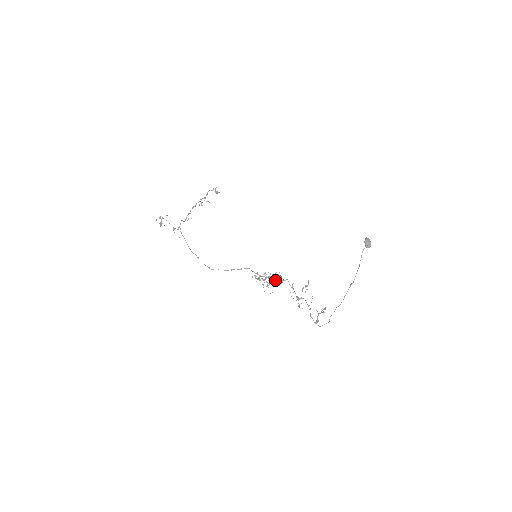
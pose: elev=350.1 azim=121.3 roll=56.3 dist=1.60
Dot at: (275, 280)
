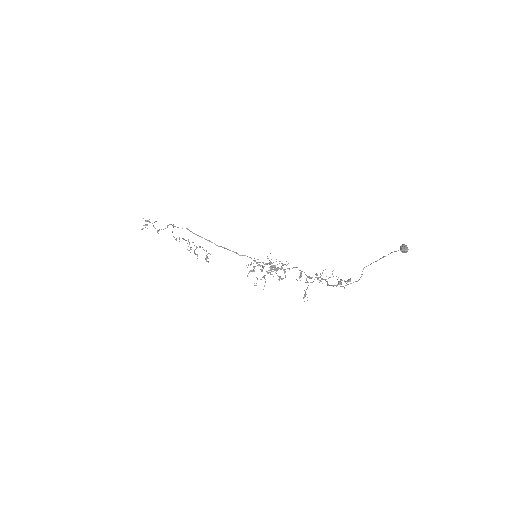
Dot at: (278, 269)
